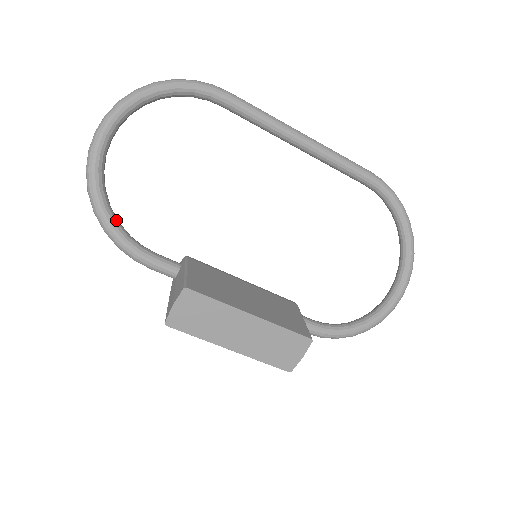
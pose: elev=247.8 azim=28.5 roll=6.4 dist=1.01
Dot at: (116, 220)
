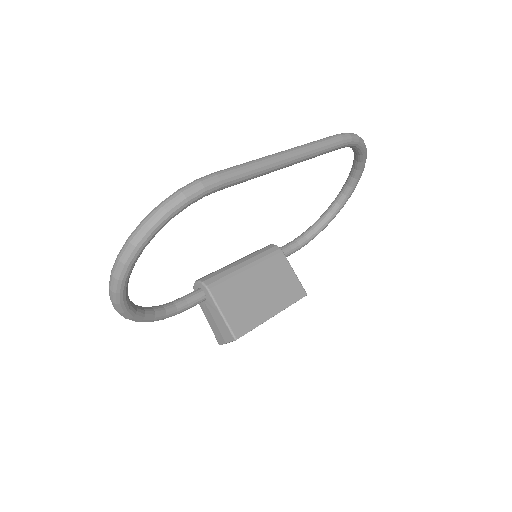
Dot at: (153, 313)
